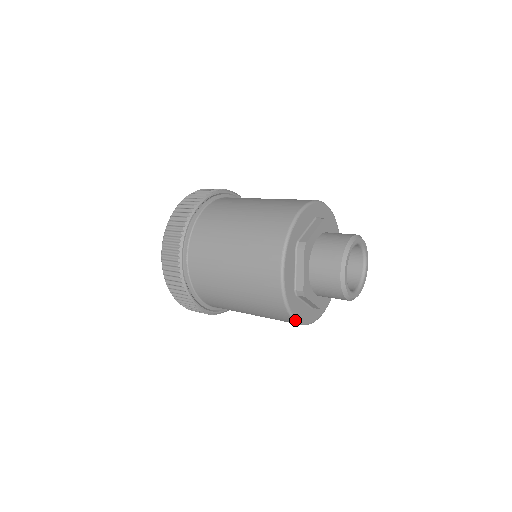
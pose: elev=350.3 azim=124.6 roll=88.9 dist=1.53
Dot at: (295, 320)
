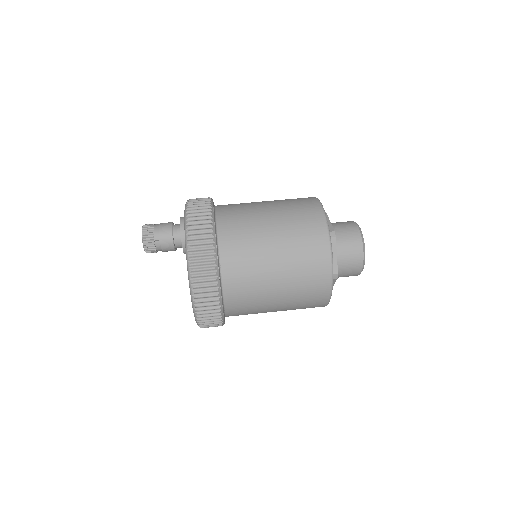
Dot at: occluded
